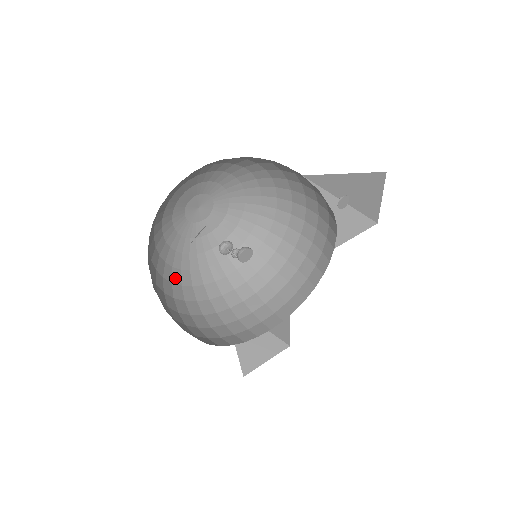
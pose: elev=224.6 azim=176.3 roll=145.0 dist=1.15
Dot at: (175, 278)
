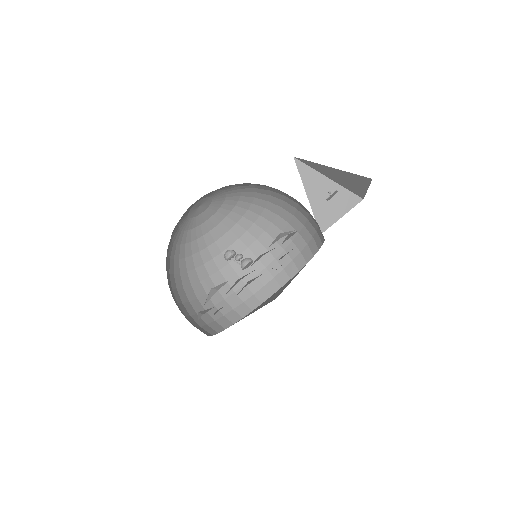
Dot at: (189, 266)
